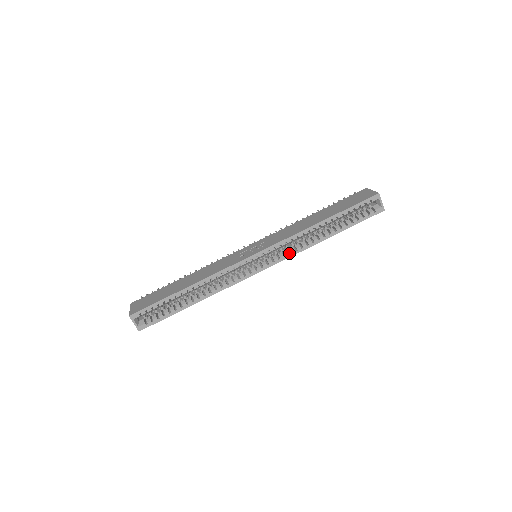
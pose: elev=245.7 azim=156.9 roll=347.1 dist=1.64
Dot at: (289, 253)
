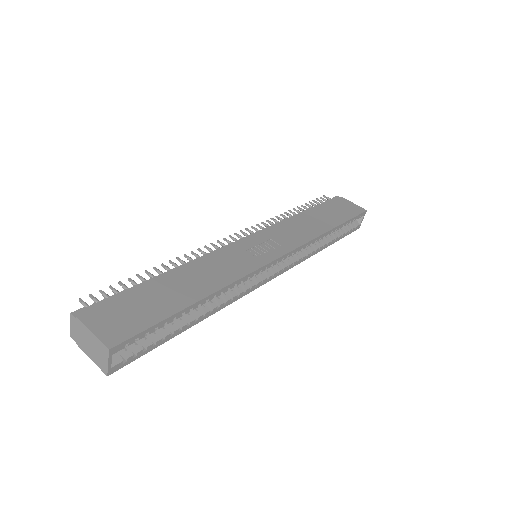
Dot at: (297, 261)
